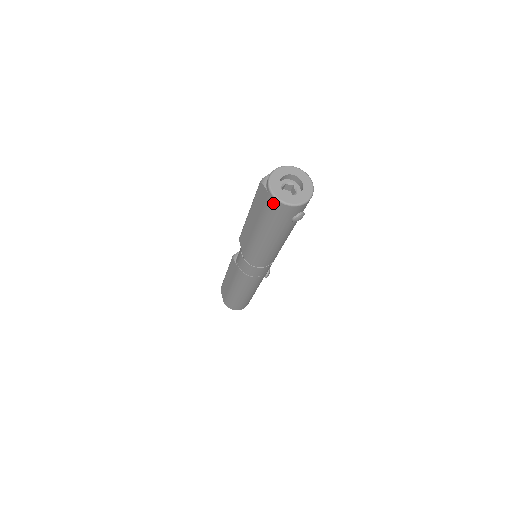
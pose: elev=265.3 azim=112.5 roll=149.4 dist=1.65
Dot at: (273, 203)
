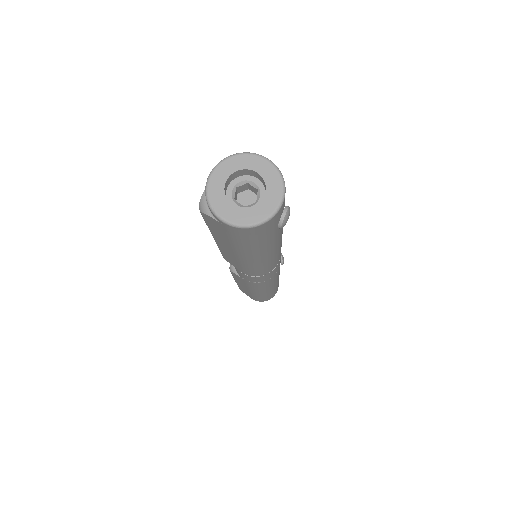
Dot at: (238, 232)
